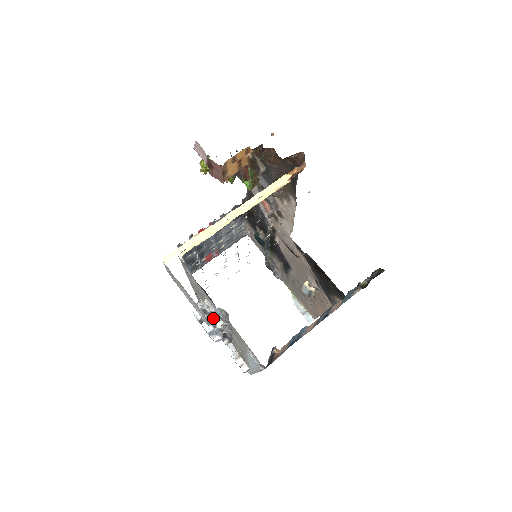
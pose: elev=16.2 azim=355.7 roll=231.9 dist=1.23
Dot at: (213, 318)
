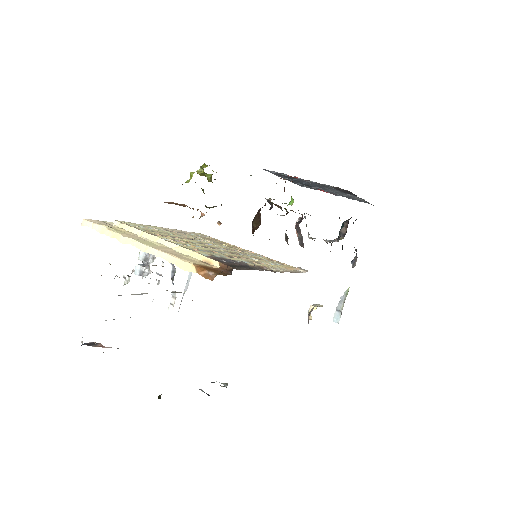
Dot at: occluded
